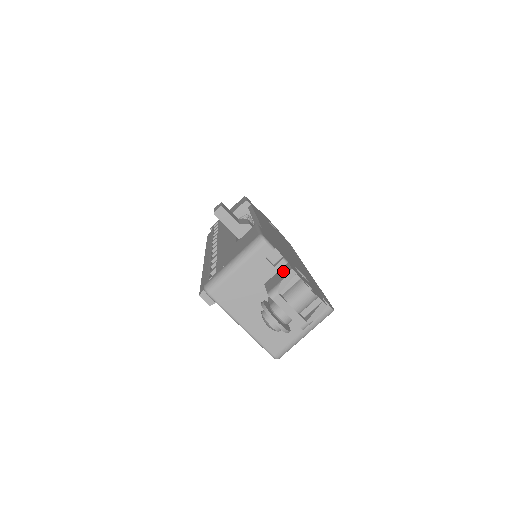
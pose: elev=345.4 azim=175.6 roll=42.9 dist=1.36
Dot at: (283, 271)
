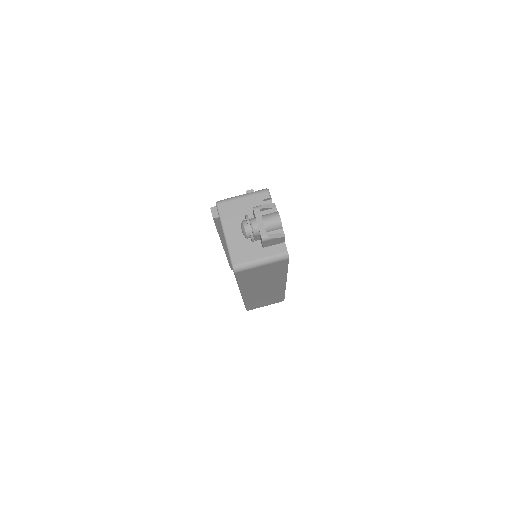
Dot at: occluded
